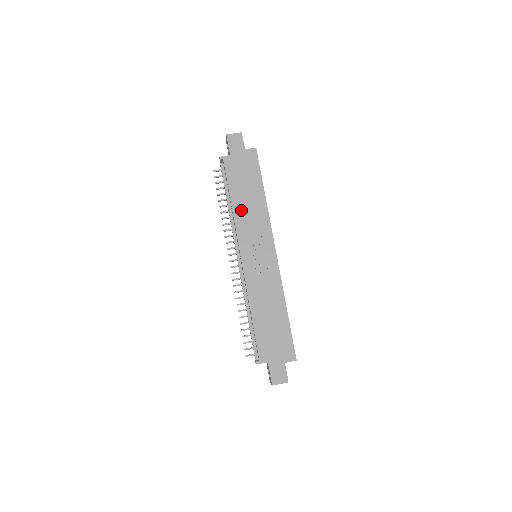
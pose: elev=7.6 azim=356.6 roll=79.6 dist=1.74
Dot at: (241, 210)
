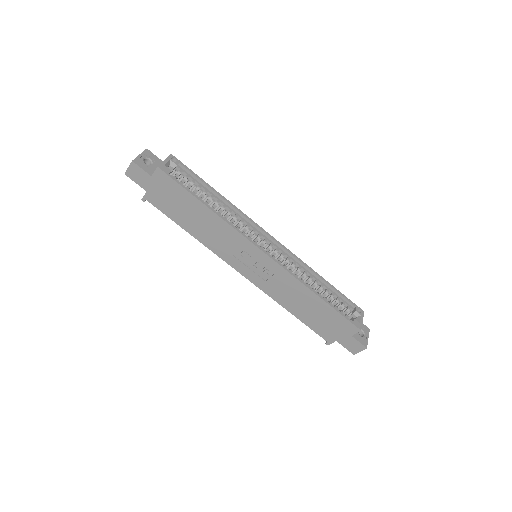
Dot at: (203, 235)
